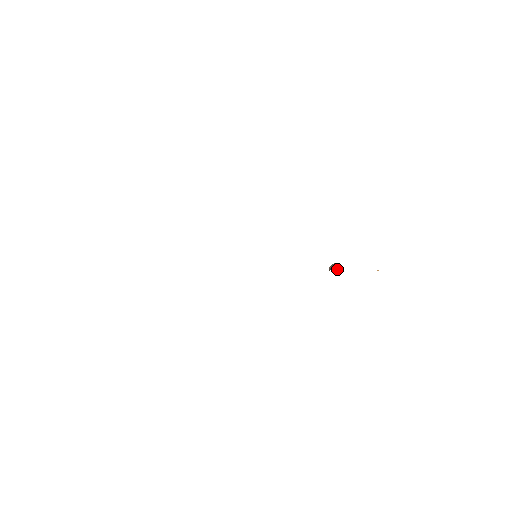
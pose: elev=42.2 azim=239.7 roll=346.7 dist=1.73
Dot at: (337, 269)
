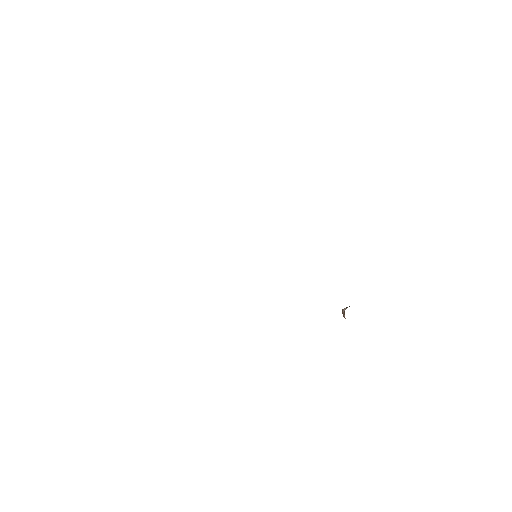
Dot at: occluded
